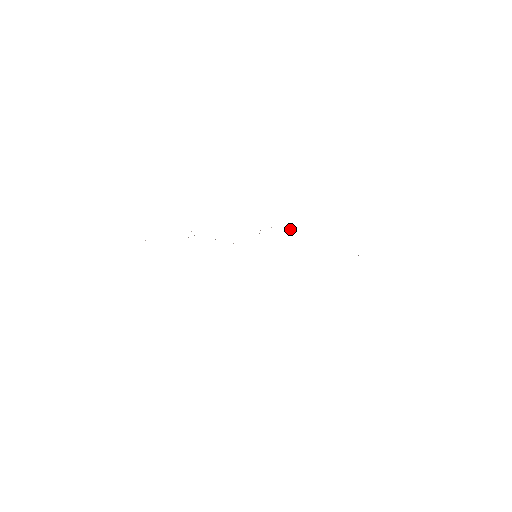
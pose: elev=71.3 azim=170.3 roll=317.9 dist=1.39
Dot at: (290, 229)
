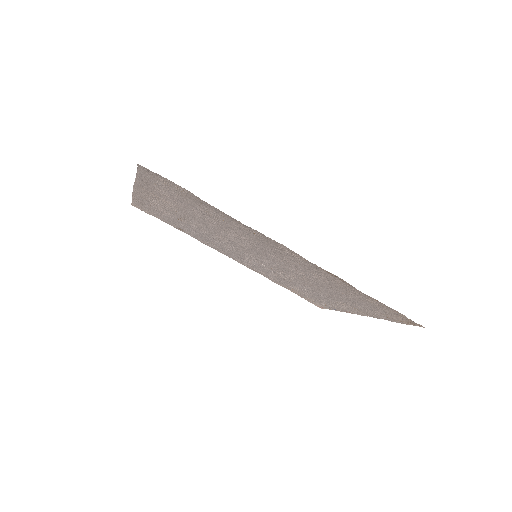
Dot at: occluded
